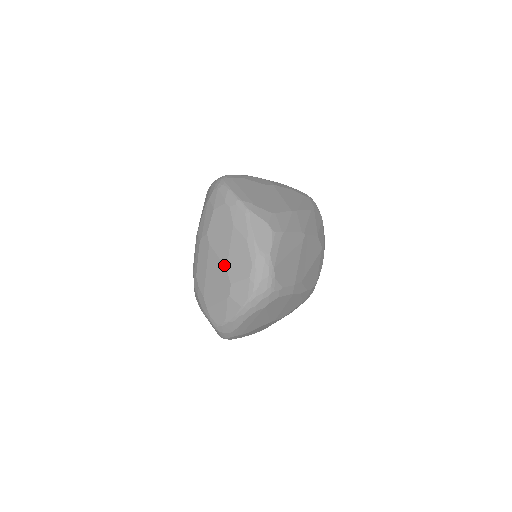
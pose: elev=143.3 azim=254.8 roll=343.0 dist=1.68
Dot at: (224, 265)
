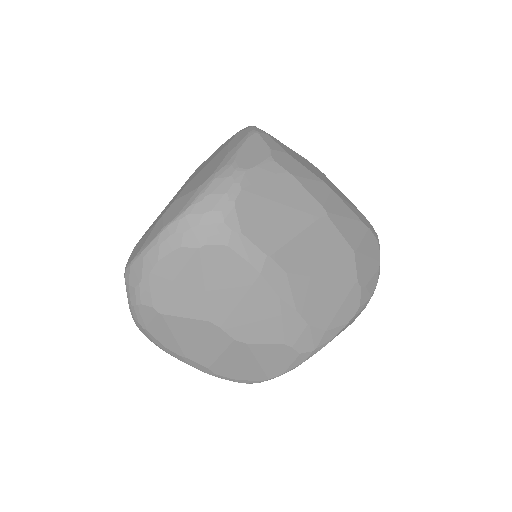
Dot at: (185, 184)
